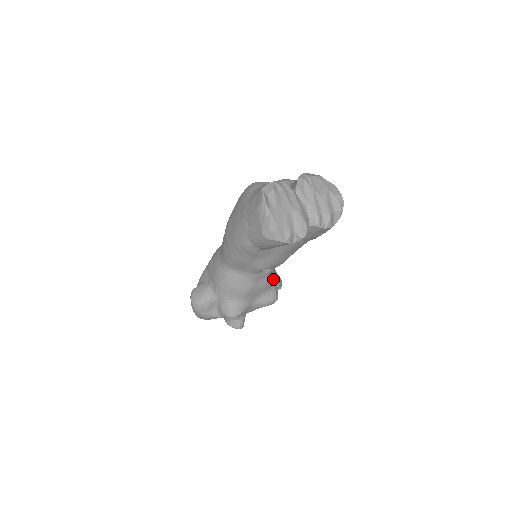
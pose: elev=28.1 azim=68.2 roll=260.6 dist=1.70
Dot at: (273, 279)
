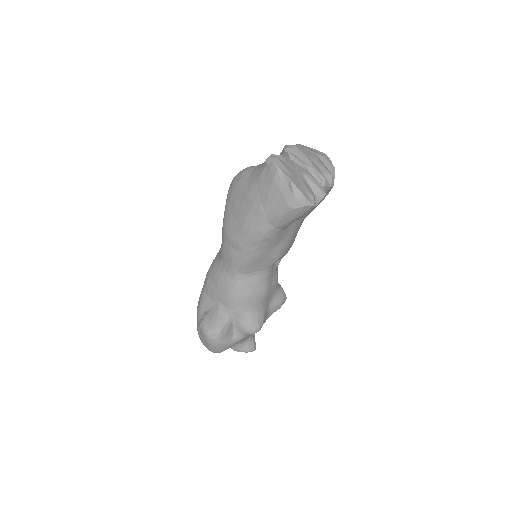
Dot at: occluded
